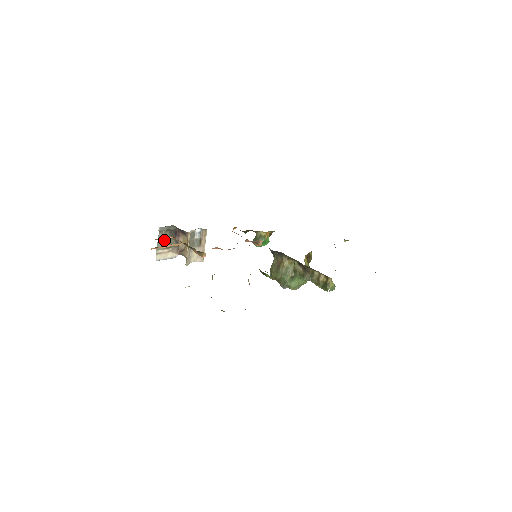
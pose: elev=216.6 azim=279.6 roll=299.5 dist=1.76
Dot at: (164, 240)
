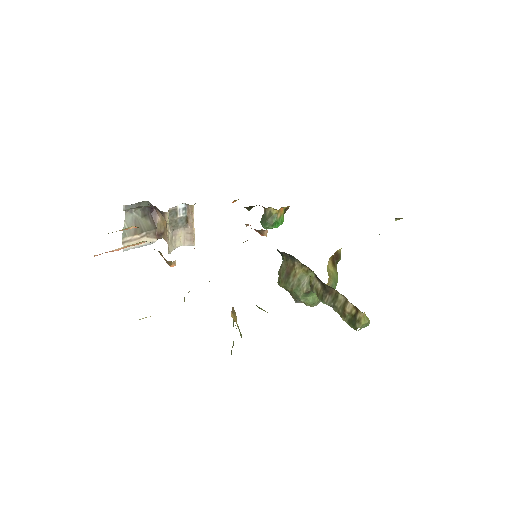
Dot at: (134, 222)
